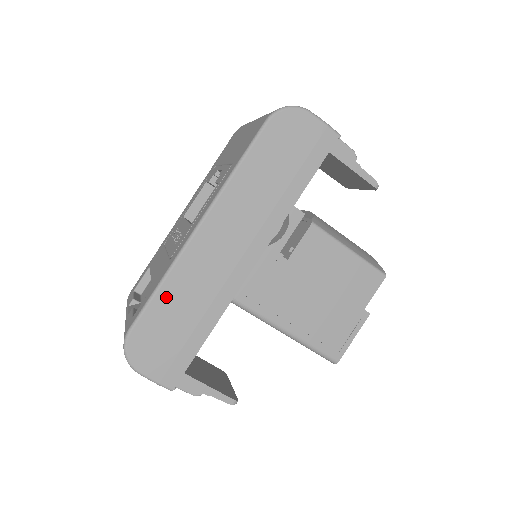
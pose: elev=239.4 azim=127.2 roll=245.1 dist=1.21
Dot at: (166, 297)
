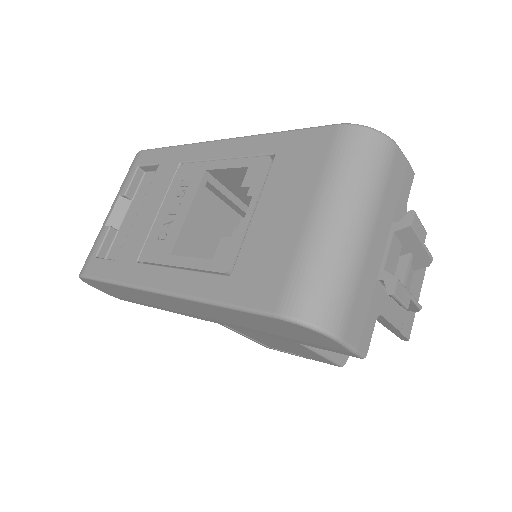
Dot at: (118, 288)
